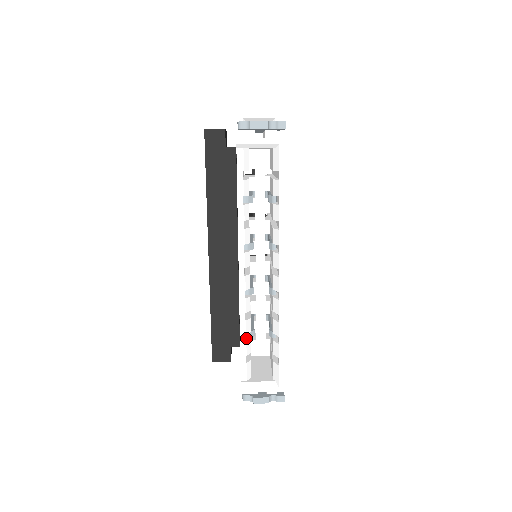
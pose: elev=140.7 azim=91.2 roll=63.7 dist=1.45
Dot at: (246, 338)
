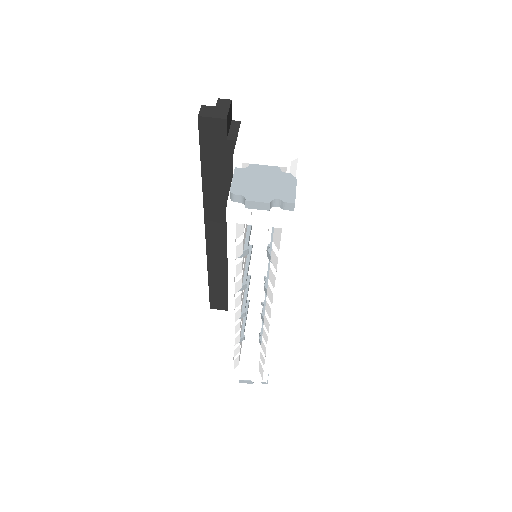
Dot at: occluded
